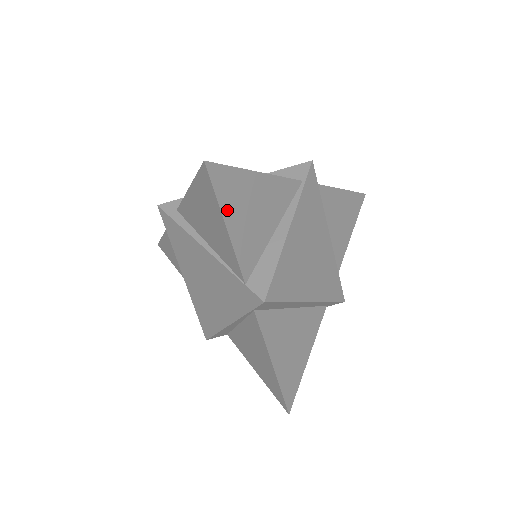
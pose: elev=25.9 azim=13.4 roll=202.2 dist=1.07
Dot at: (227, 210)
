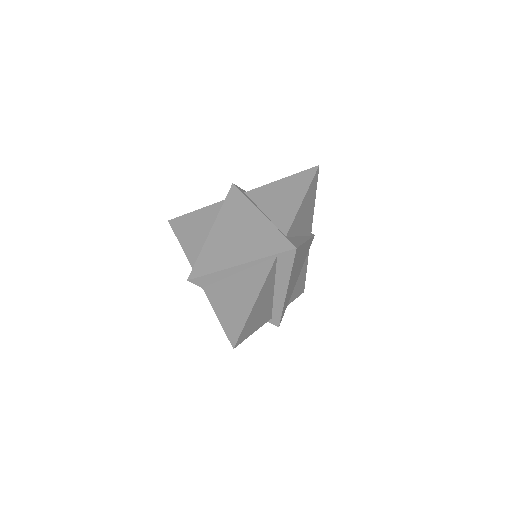
Dot at: (307, 195)
